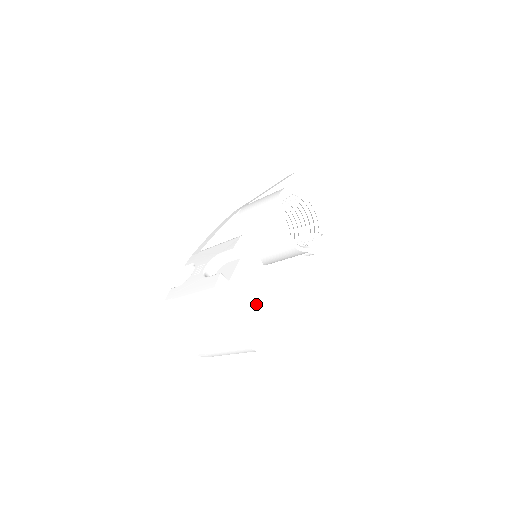
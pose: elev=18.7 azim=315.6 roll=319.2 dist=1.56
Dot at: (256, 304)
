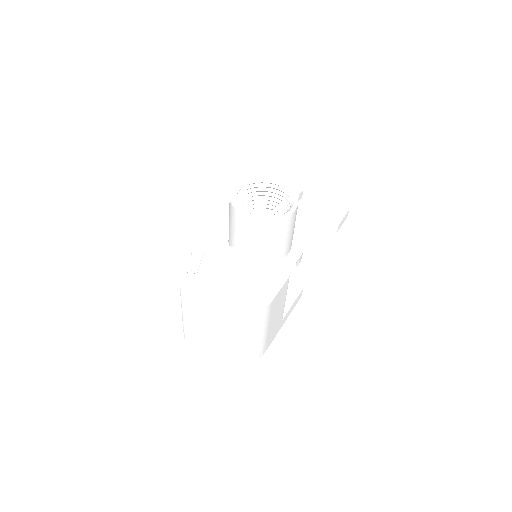
Dot at: (236, 278)
